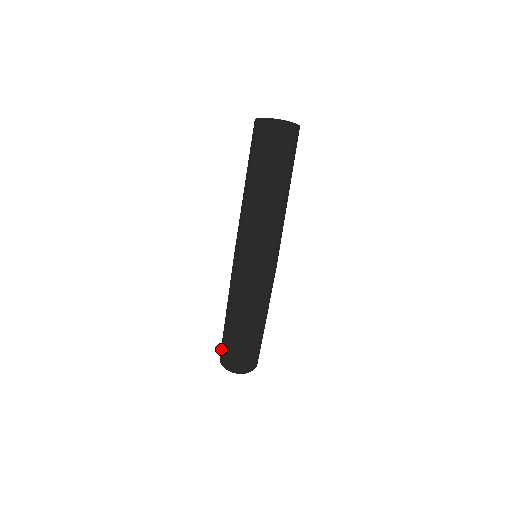
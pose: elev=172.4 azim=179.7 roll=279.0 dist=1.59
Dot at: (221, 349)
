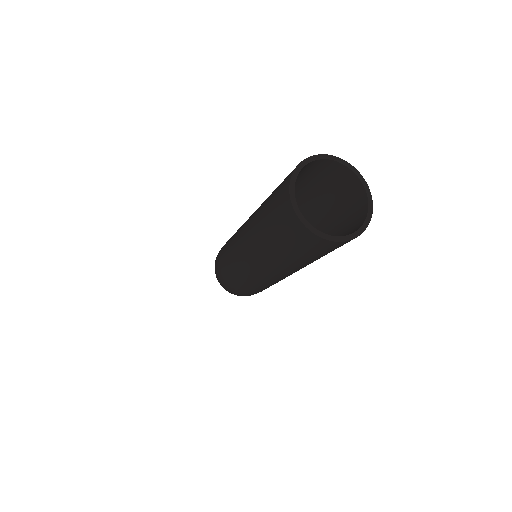
Dot at: occluded
